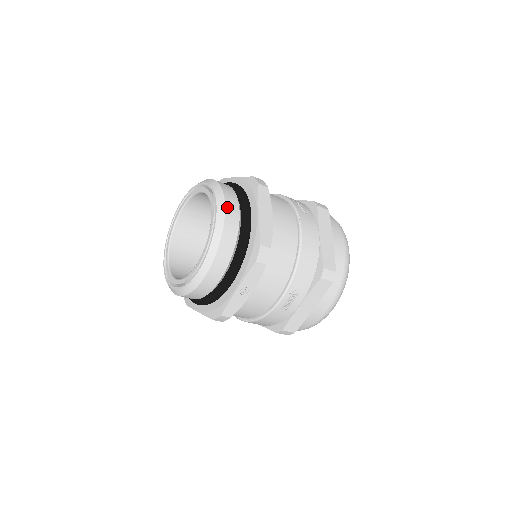
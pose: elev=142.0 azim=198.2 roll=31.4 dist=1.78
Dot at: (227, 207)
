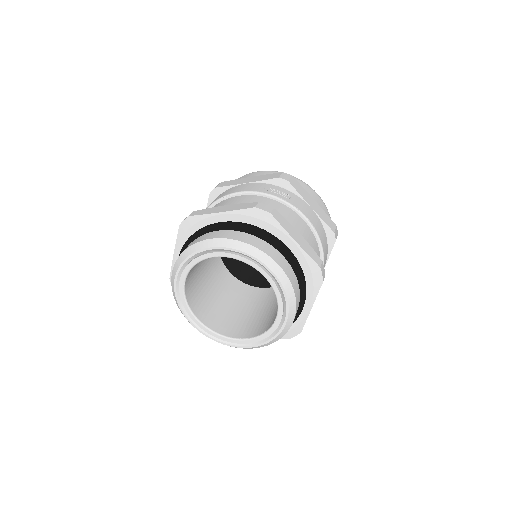
Dot at: (276, 260)
